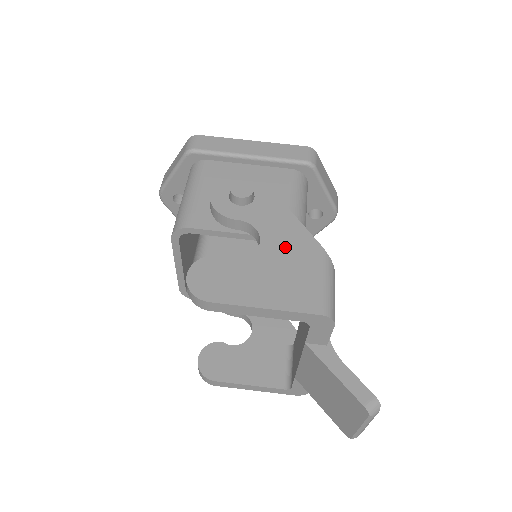
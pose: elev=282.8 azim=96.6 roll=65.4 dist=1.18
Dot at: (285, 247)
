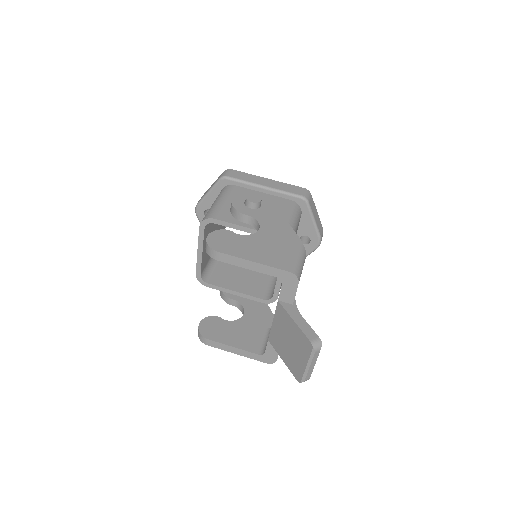
Dot at: (275, 234)
